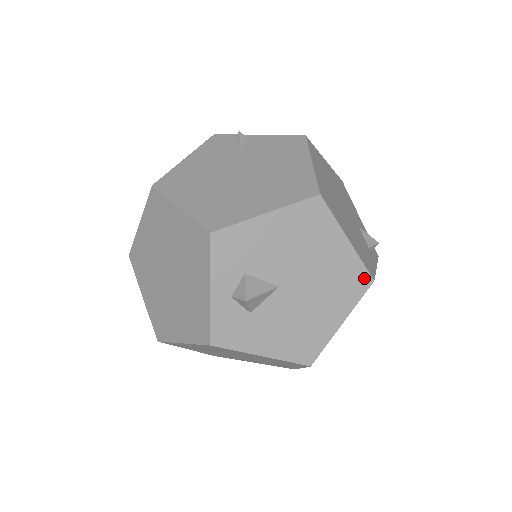
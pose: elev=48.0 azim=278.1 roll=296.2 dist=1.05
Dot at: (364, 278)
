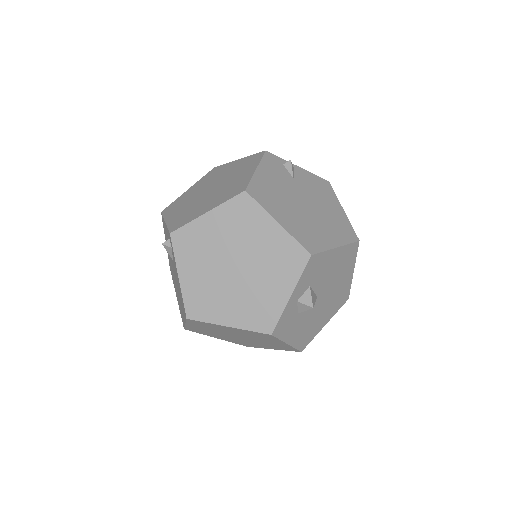
Dot at: (346, 296)
